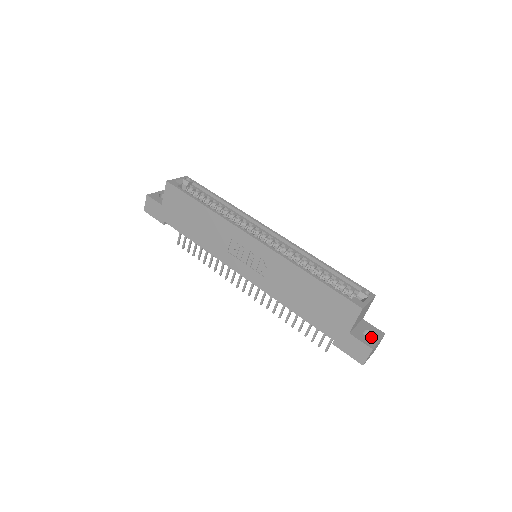
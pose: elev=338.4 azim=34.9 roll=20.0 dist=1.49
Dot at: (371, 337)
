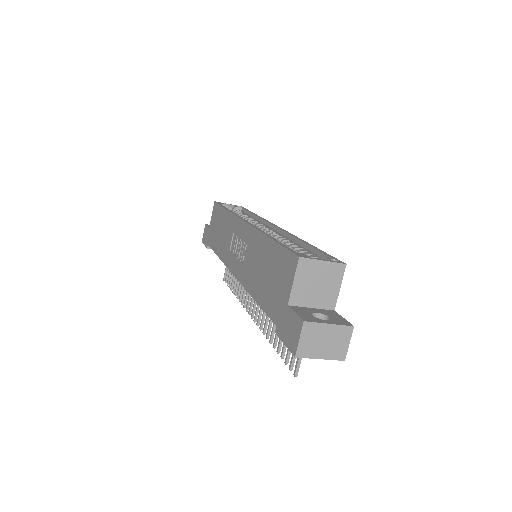
Dot at: occluded
